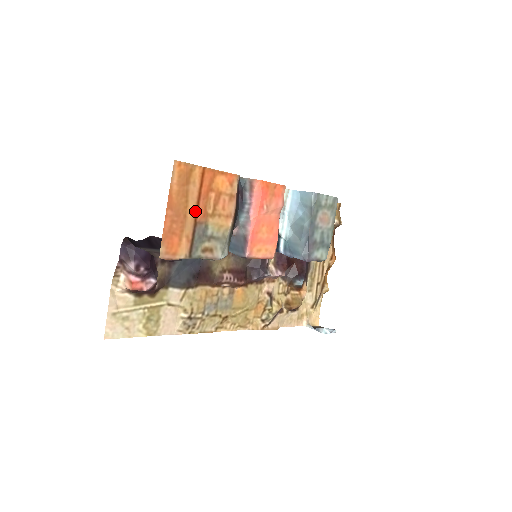
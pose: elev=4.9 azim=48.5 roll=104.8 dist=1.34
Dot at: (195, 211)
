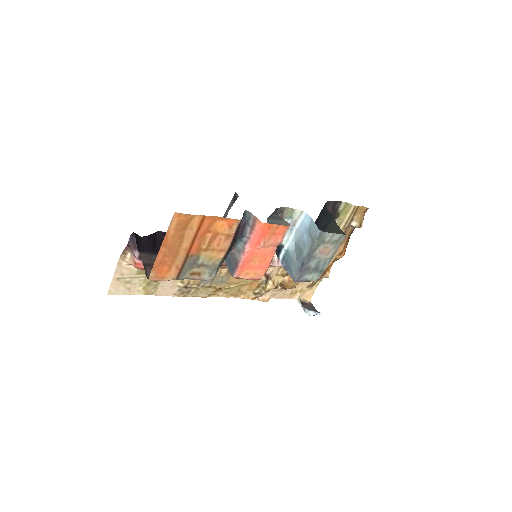
Dot at: (189, 248)
